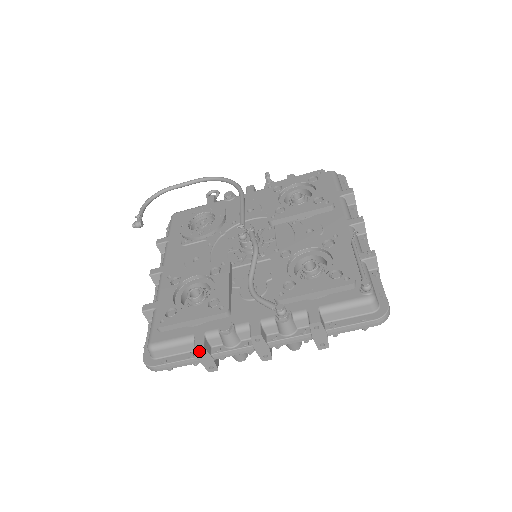
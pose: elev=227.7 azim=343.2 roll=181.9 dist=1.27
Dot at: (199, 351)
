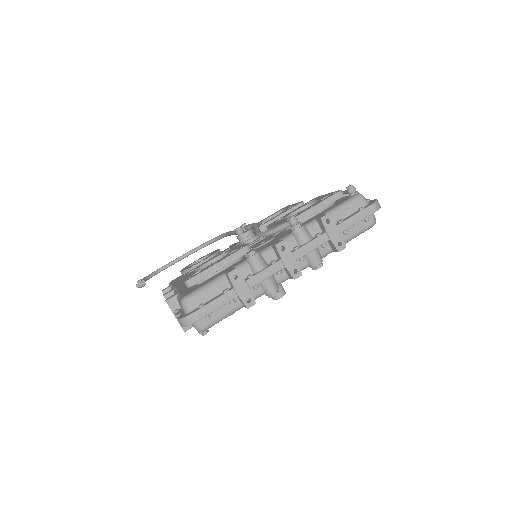
Dot at: (233, 279)
